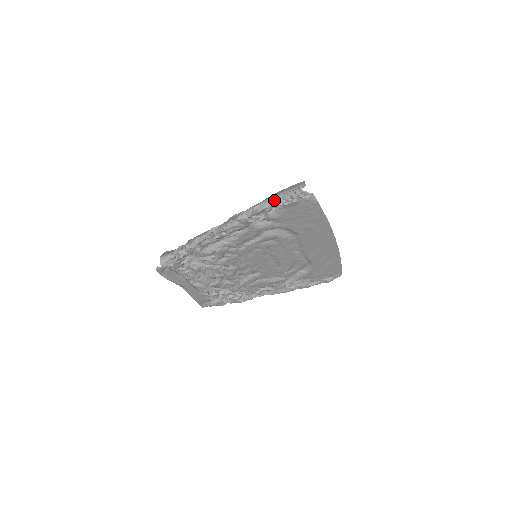
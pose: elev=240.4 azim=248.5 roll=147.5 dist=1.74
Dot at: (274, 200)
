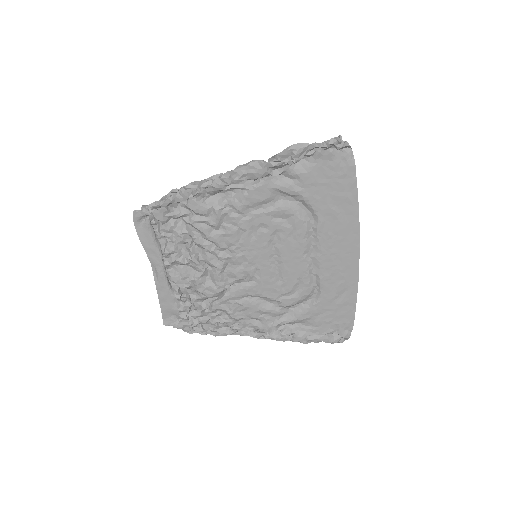
Dot at: occluded
